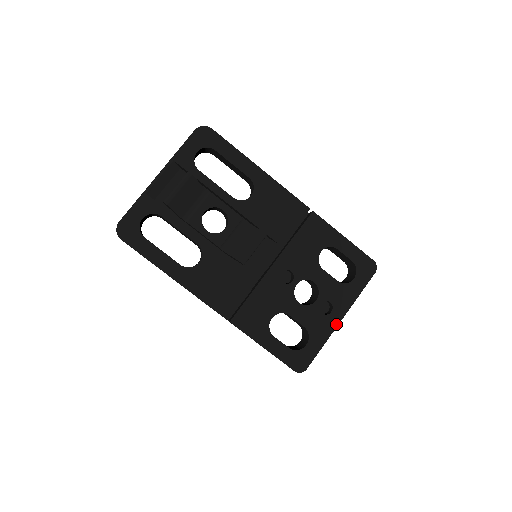
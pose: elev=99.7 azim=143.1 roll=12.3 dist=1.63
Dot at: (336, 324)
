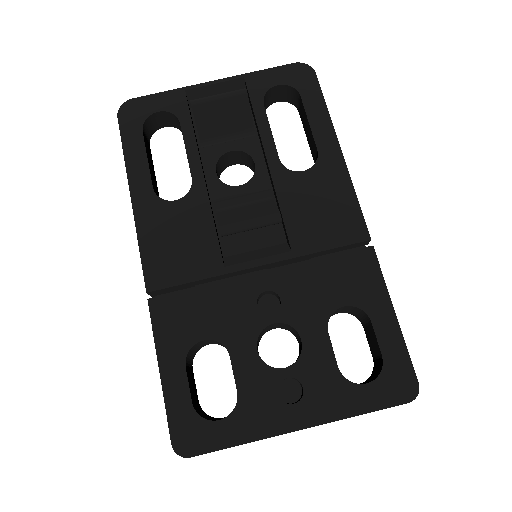
Dot at: (287, 428)
